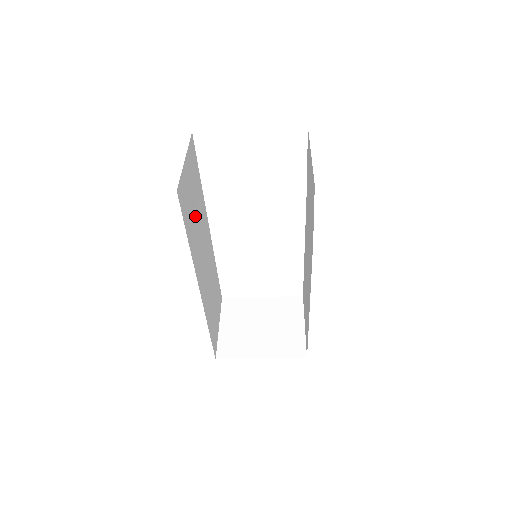
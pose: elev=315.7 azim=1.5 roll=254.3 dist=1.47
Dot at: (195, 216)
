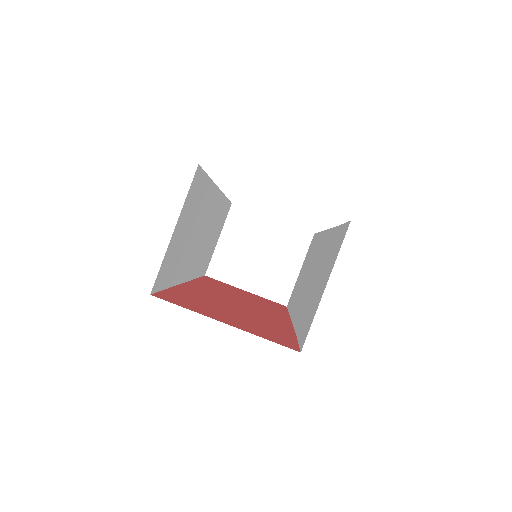
Dot at: (189, 238)
